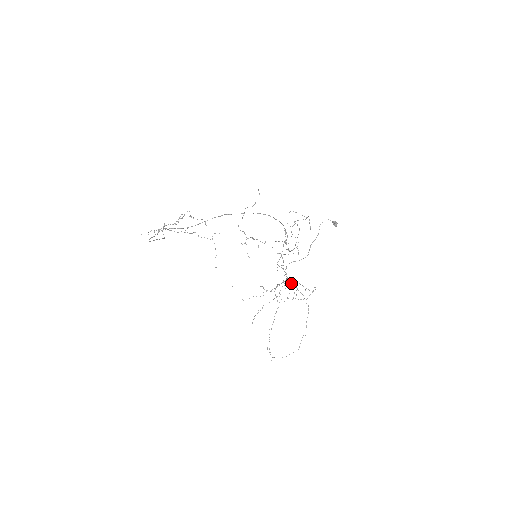
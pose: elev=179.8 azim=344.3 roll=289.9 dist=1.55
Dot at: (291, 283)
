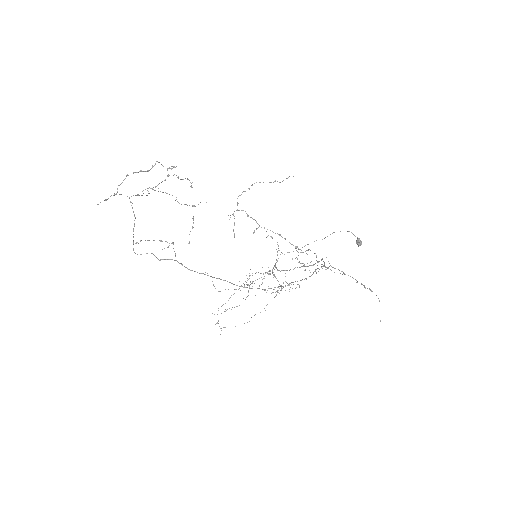
Dot at: occluded
